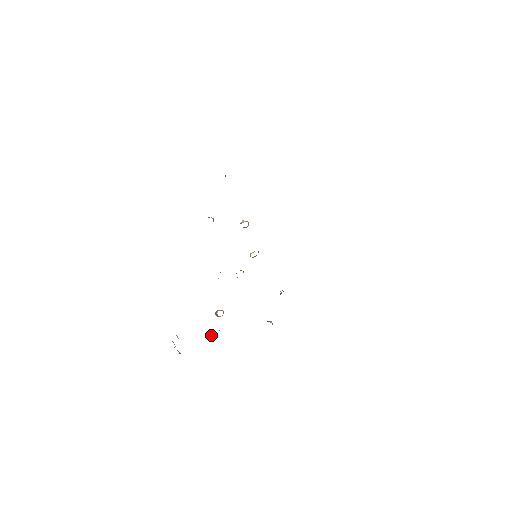
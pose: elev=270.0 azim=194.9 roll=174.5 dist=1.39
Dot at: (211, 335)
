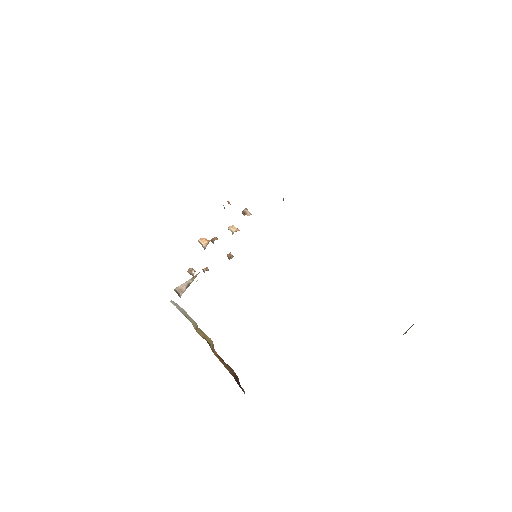
Dot at: (179, 287)
